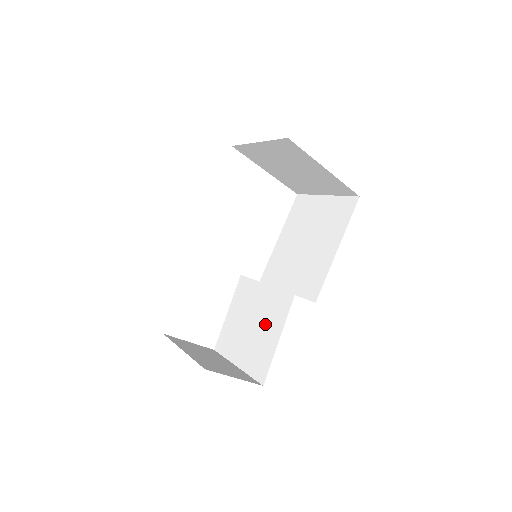
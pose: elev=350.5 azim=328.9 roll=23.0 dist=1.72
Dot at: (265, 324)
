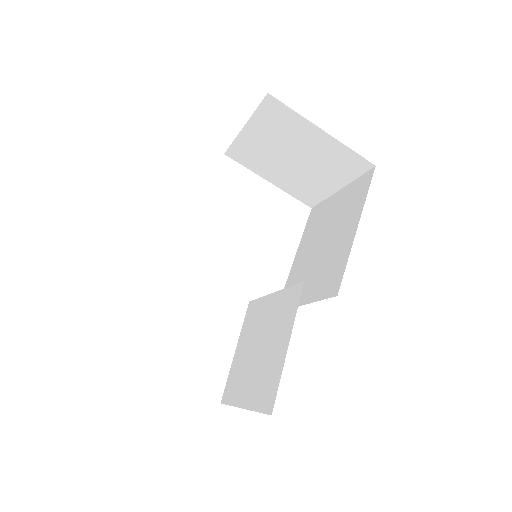
Dot at: (273, 336)
